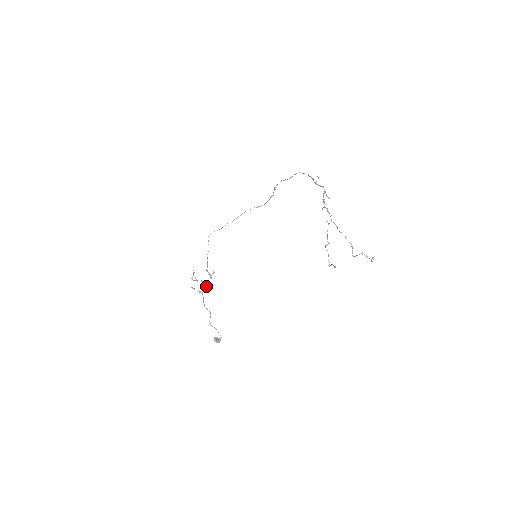
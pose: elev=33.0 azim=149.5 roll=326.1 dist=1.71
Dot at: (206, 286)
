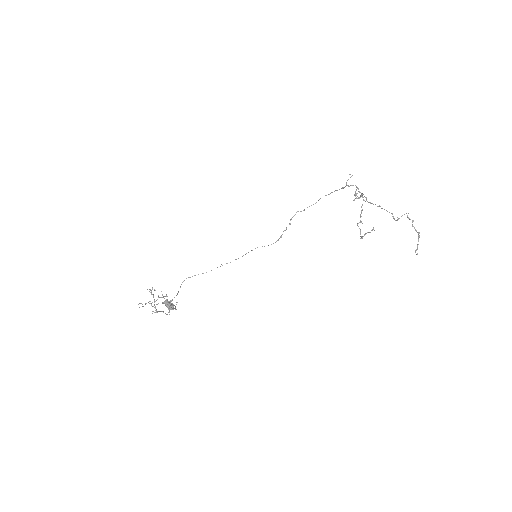
Dot at: (163, 302)
